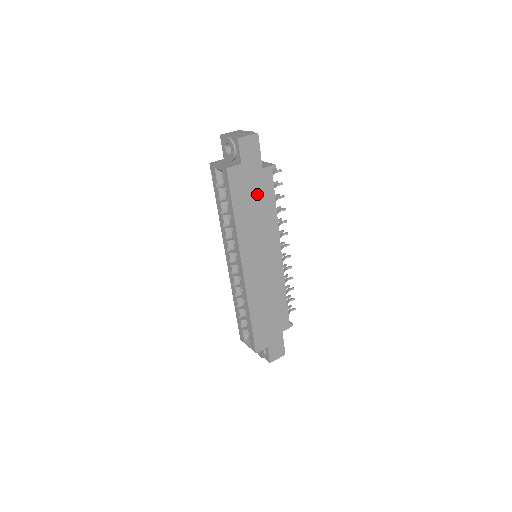
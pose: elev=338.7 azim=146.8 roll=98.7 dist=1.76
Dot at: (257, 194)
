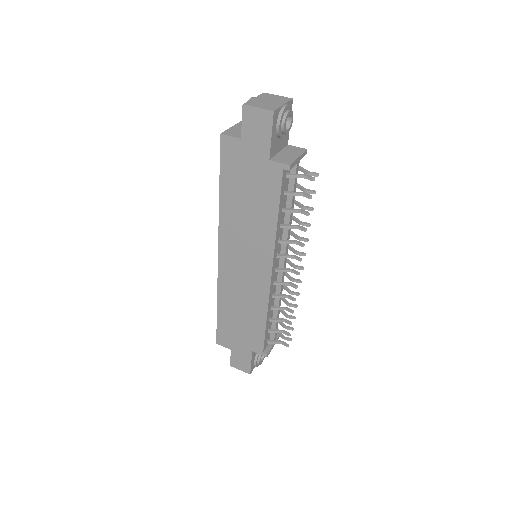
Dot at: (255, 187)
